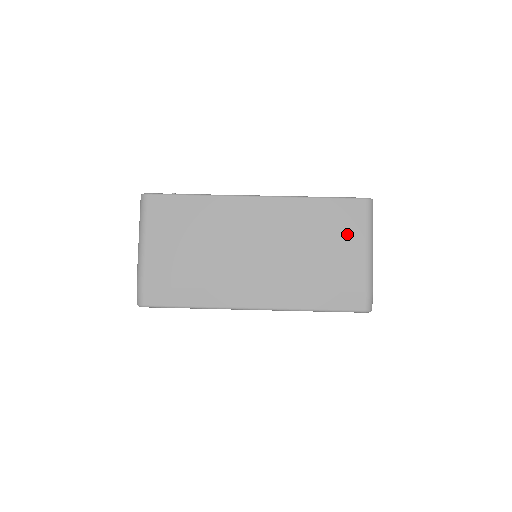
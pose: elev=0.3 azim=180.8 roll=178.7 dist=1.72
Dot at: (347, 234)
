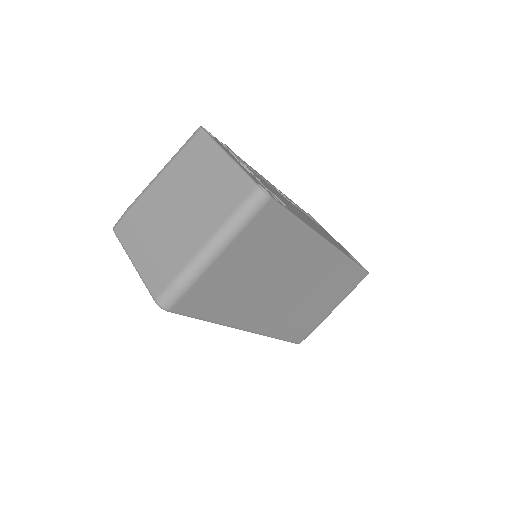
Dot at: (340, 294)
